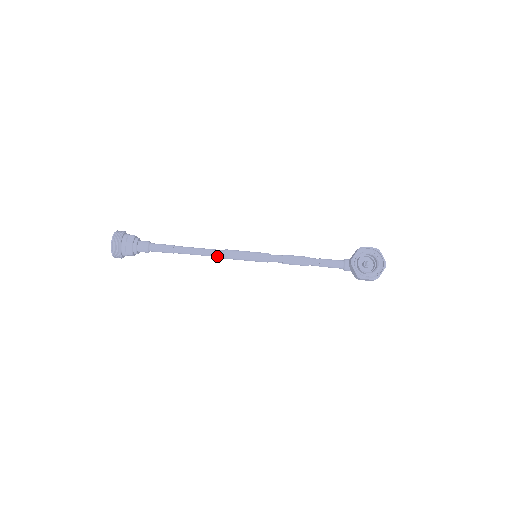
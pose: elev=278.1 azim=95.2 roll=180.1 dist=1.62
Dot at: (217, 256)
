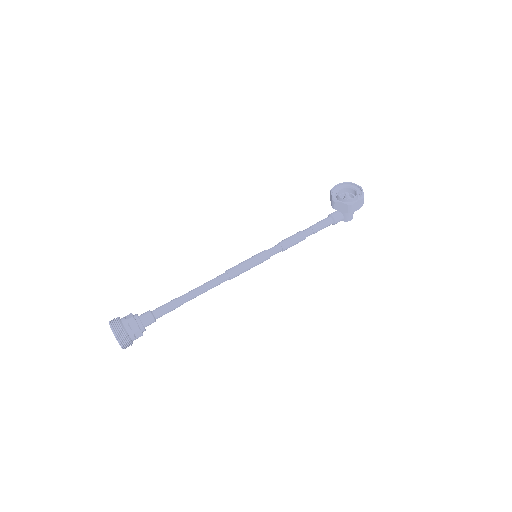
Dot at: (222, 280)
